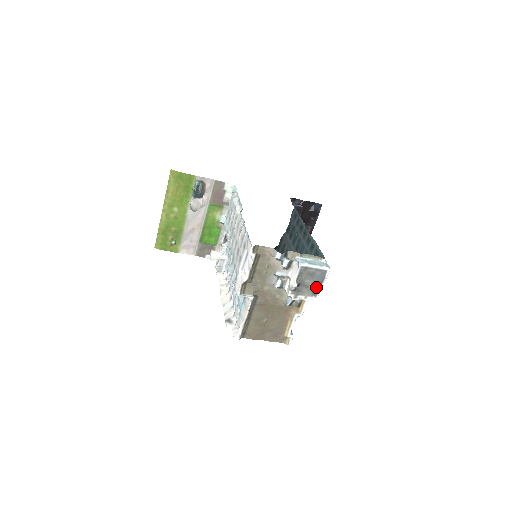
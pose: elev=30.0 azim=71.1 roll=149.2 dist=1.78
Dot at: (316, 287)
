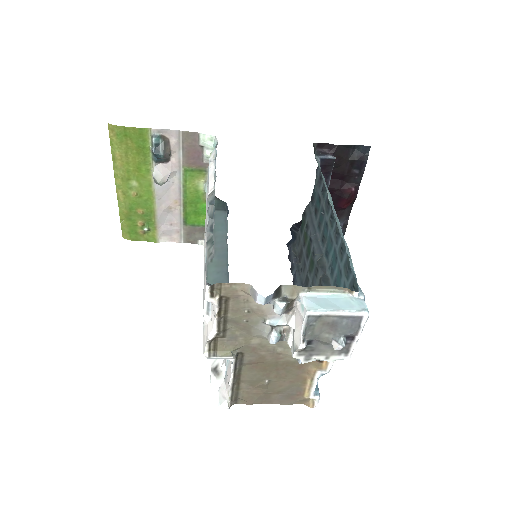
Dot at: (344, 342)
